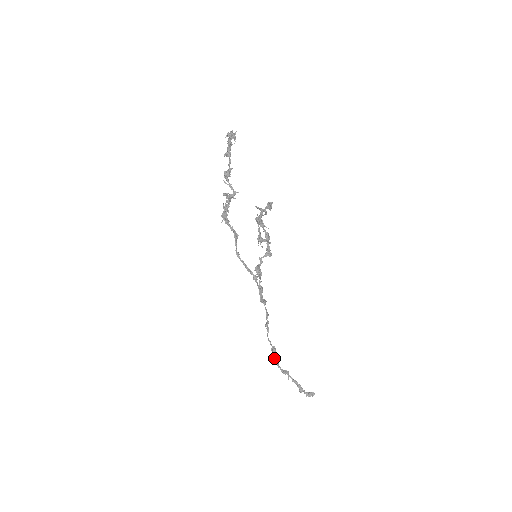
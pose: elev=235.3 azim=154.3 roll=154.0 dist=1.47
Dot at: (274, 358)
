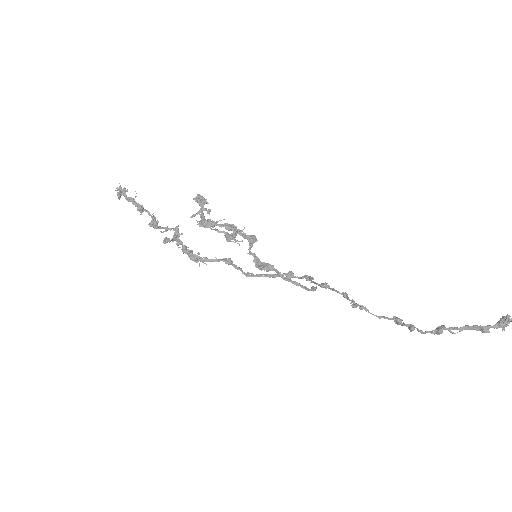
Dot at: occluded
